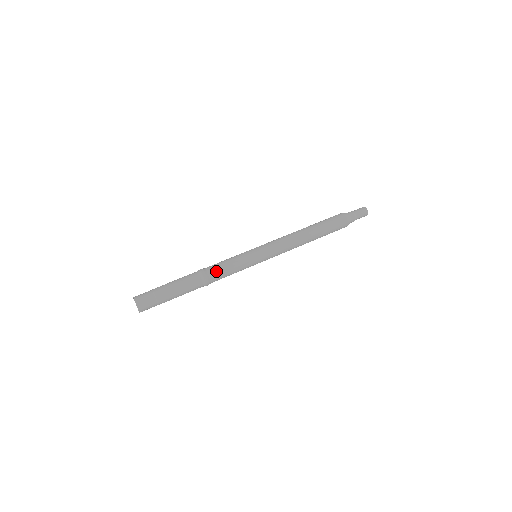
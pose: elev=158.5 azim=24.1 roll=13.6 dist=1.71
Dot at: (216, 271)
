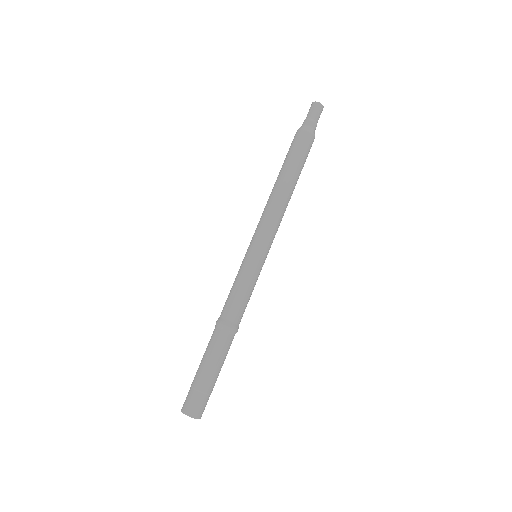
Dot at: (224, 307)
